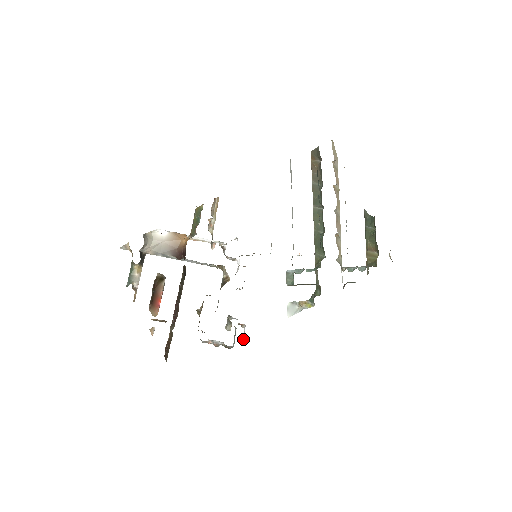
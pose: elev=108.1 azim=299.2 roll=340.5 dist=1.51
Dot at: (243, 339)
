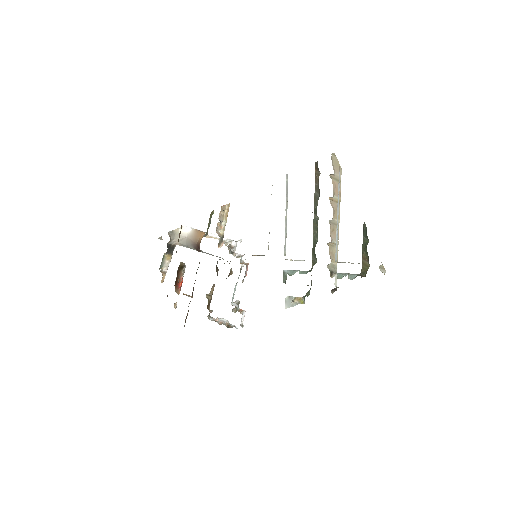
Dot at: occluded
